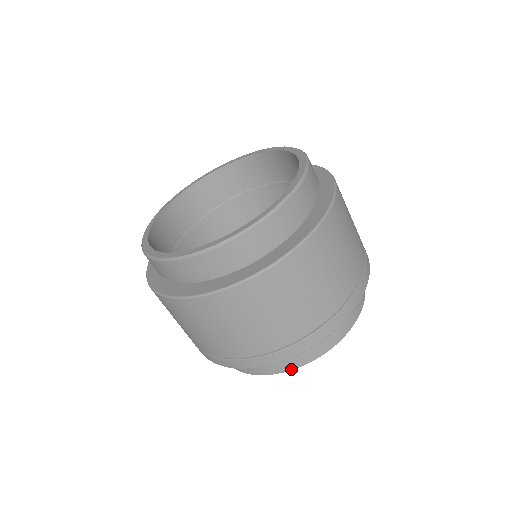
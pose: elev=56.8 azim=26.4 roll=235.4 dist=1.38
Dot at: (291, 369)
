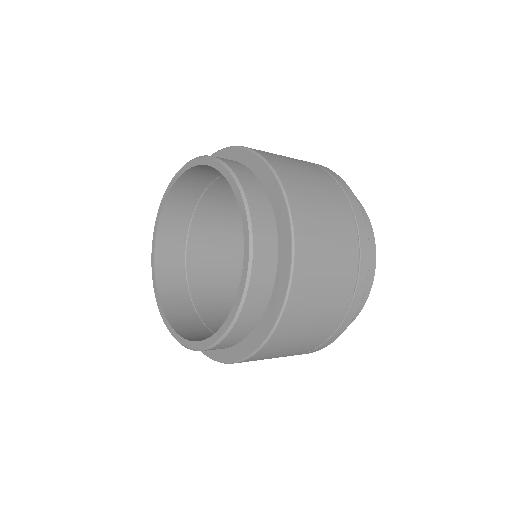
Dot at: occluded
